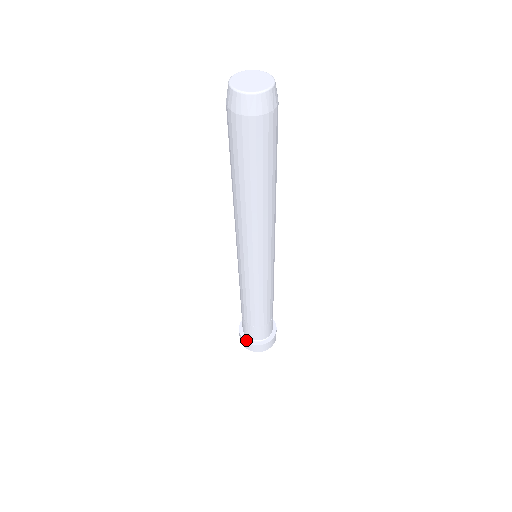
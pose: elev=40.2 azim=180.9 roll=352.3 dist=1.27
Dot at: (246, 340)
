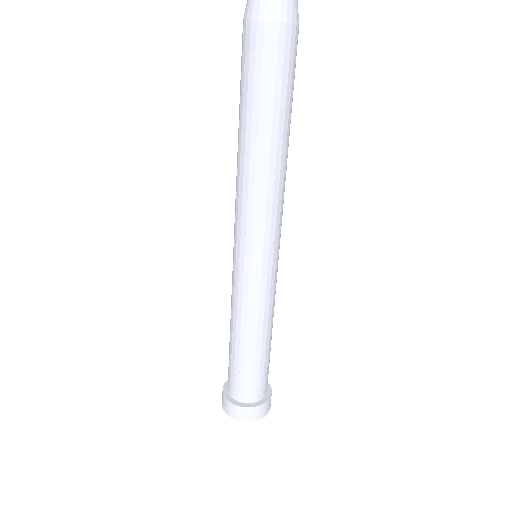
Dot at: (225, 391)
